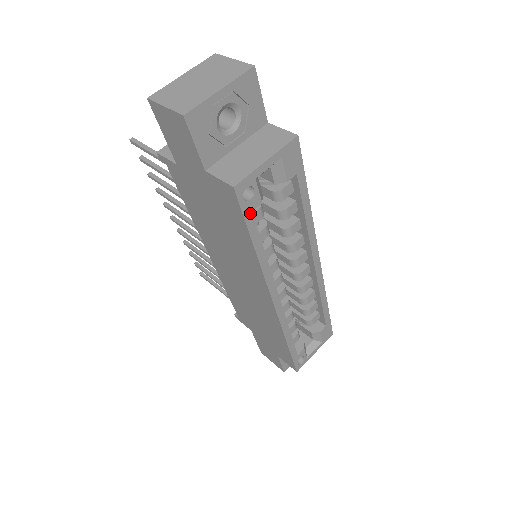
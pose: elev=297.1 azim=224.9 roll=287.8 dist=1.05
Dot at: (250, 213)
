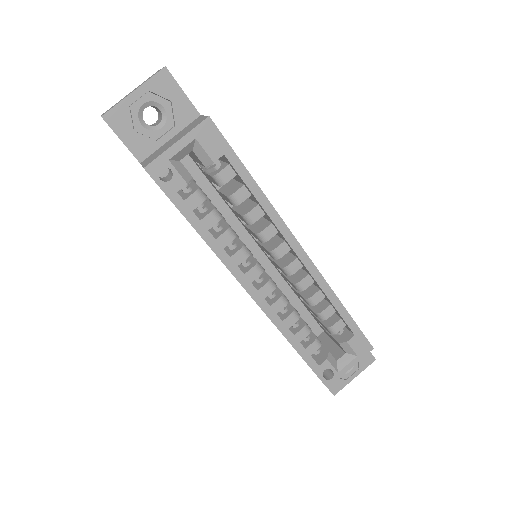
Dot at: (175, 194)
